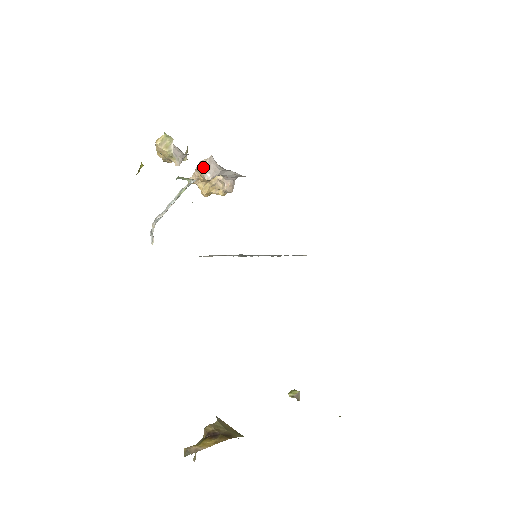
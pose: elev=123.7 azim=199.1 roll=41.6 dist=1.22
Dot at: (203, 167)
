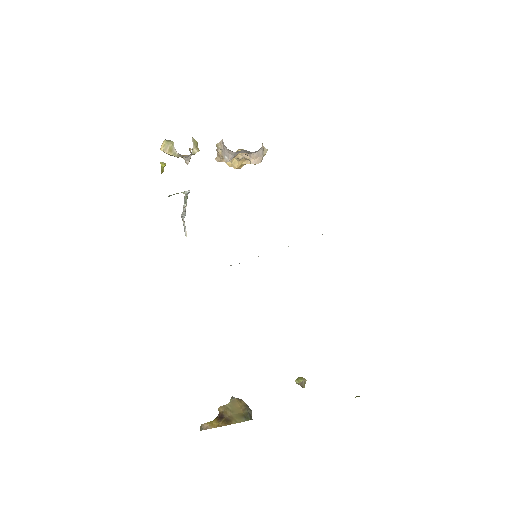
Dot at: (220, 149)
